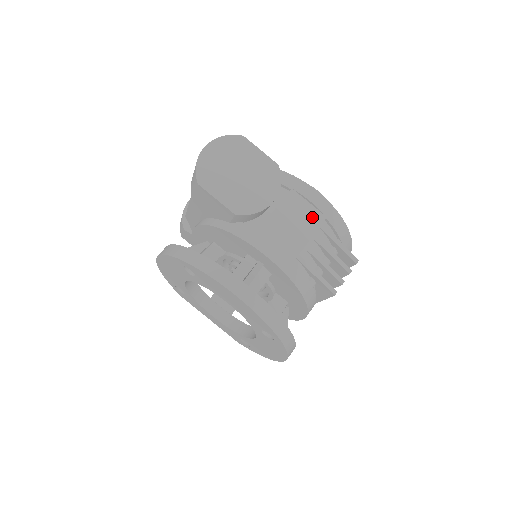
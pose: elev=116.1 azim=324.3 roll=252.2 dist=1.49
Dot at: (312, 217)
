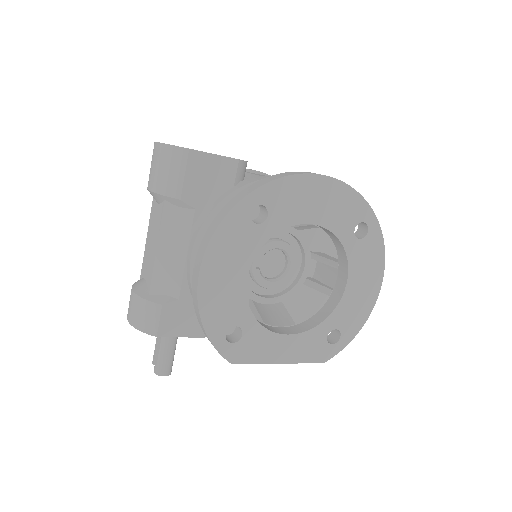
Dot at: occluded
